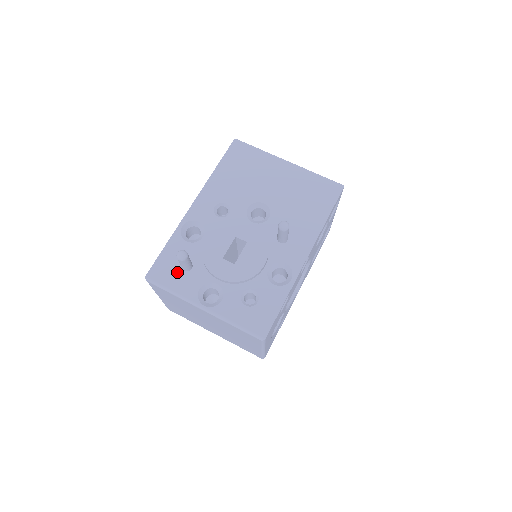
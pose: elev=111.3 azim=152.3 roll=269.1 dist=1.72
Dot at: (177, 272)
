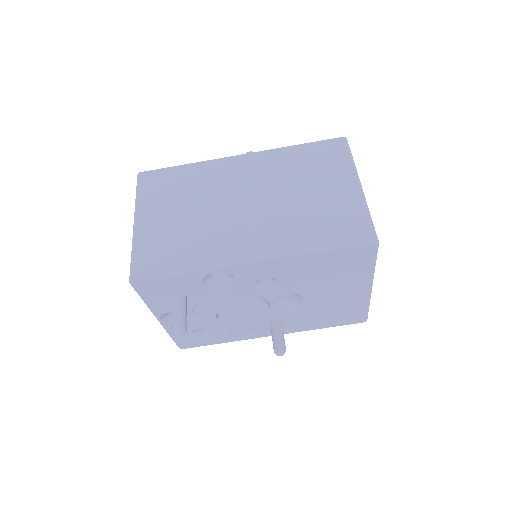
Dot at: (166, 295)
